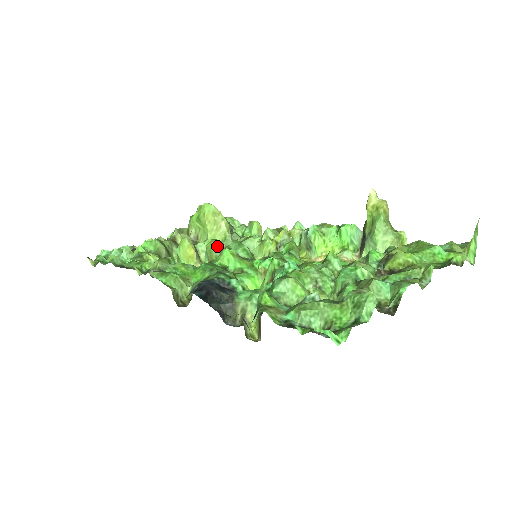
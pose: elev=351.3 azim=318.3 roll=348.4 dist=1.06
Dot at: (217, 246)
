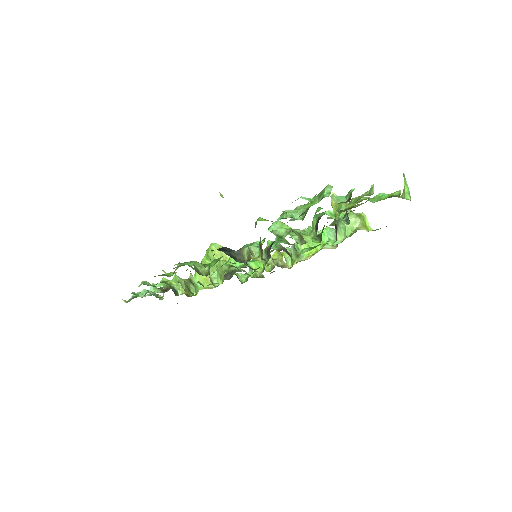
Dot at: (221, 195)
